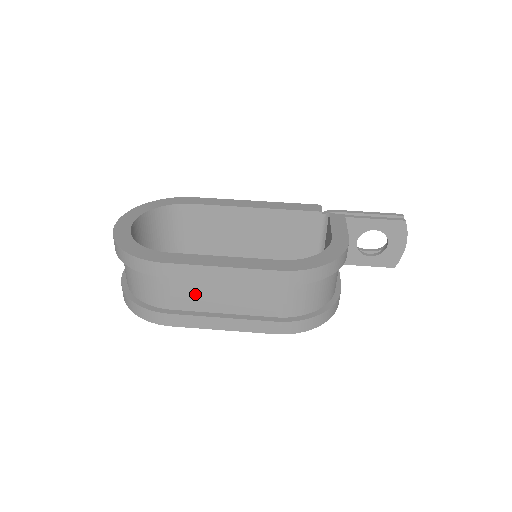
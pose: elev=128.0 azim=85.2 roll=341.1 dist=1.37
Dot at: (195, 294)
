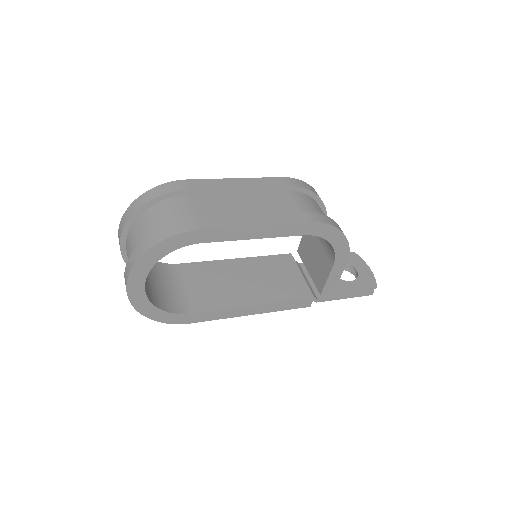
Dot at: (219, 207)
